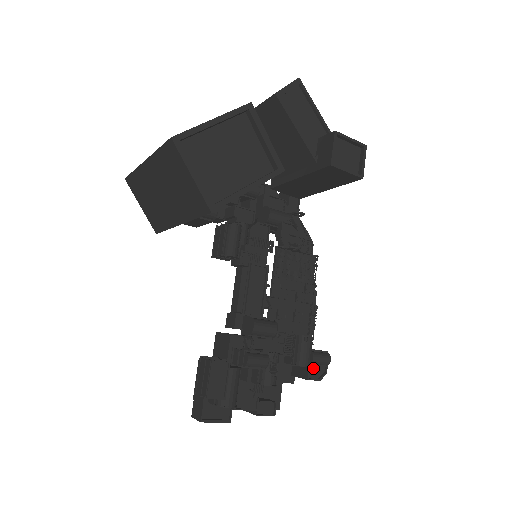
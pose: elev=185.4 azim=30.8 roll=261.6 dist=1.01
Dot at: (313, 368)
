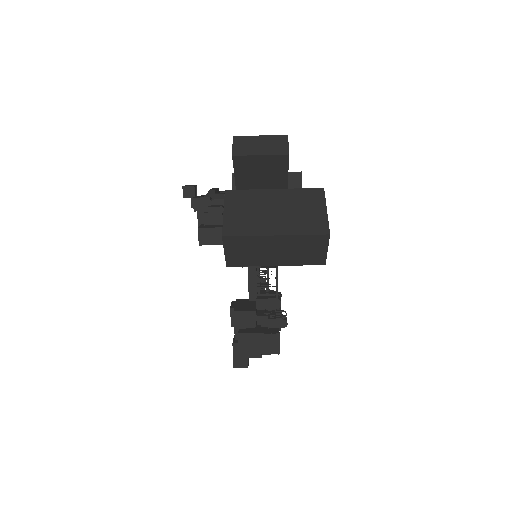
Dot at: occluded
